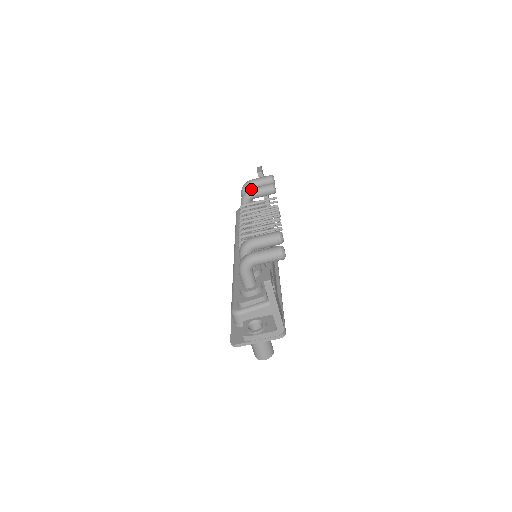
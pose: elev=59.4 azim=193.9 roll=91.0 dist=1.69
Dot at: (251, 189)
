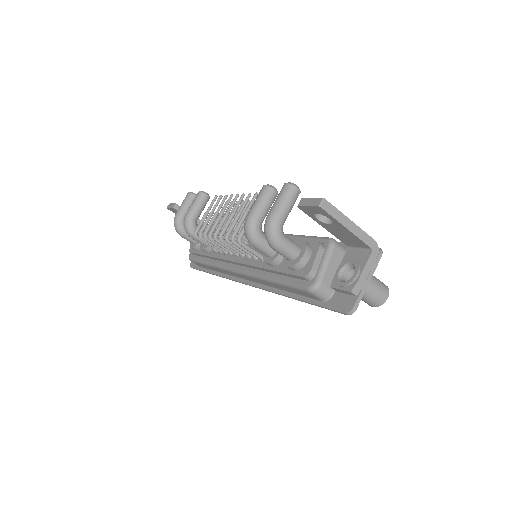
Dot at: (186, 214)
